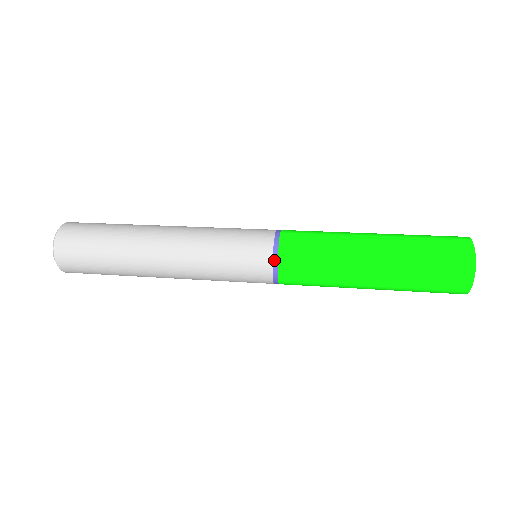
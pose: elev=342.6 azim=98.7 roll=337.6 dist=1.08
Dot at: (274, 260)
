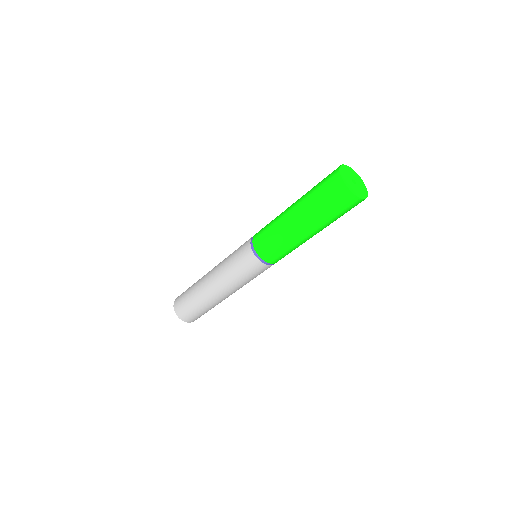
Dot at: (252, 238)
